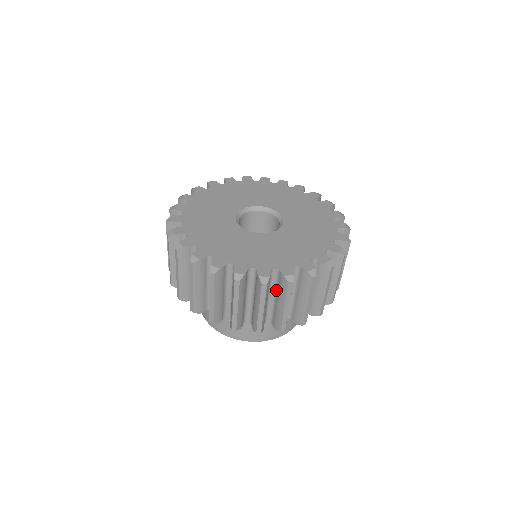
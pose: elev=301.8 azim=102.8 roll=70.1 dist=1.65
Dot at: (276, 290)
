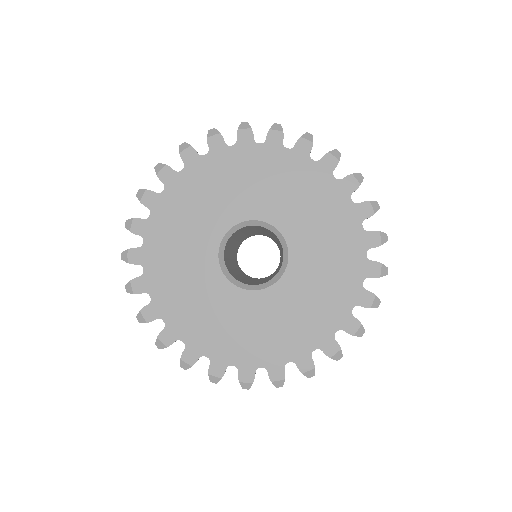
Dot at: occluded
